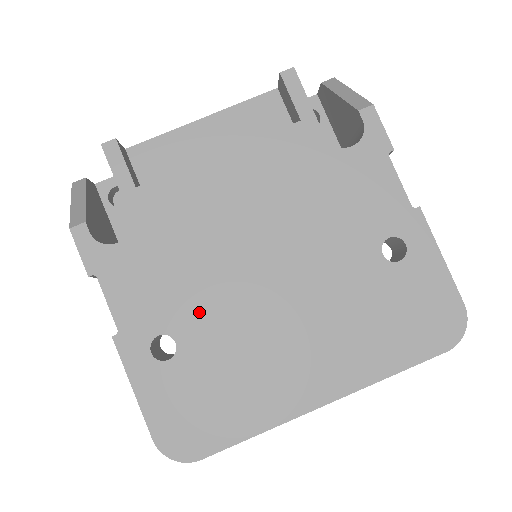
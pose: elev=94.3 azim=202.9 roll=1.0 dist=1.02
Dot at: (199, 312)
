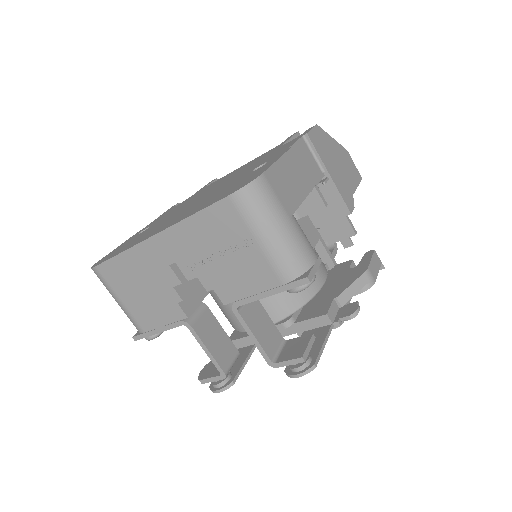
Dot at: occluded
